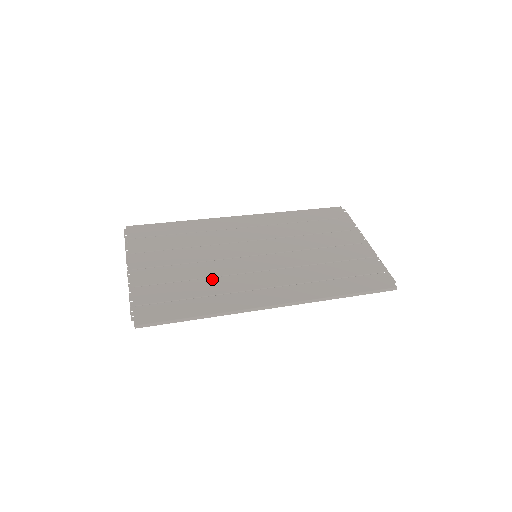
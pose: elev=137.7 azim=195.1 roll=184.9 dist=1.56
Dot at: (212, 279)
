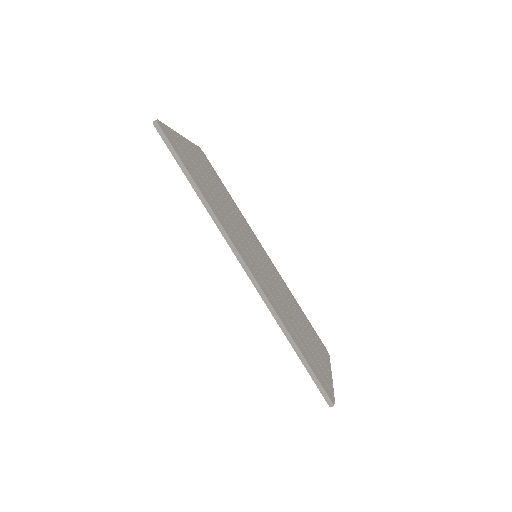
Dot at: (221, 206)
